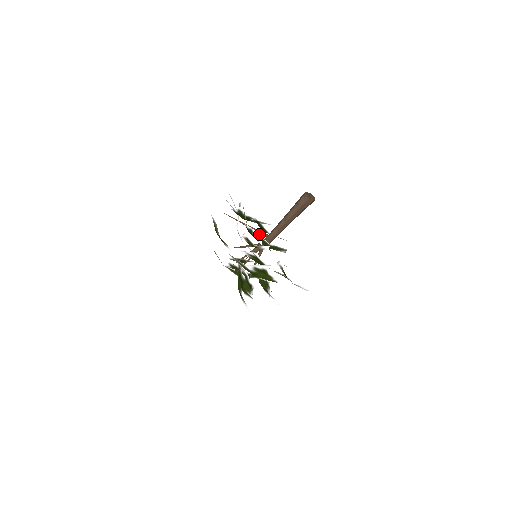
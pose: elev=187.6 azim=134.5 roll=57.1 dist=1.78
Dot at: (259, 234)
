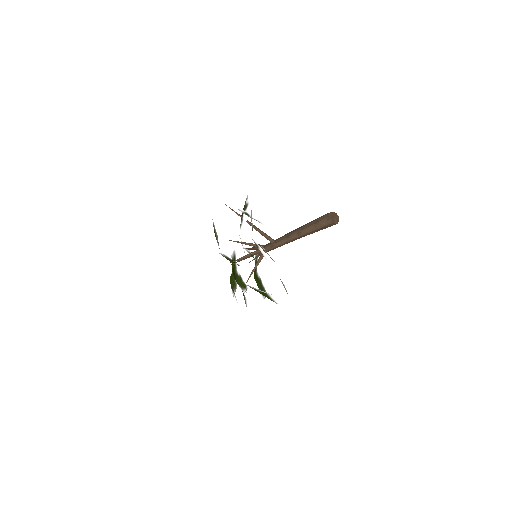
Dot at: (266, 254)
